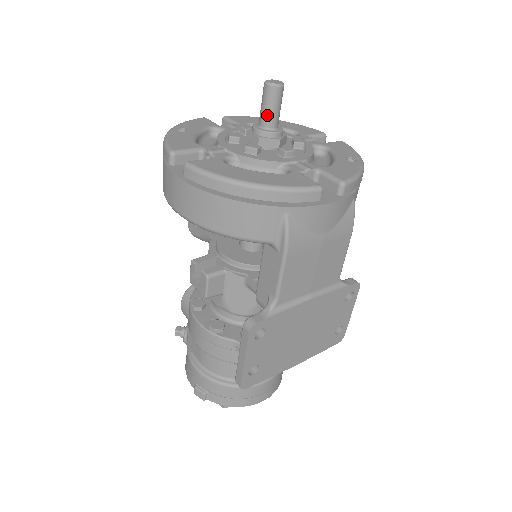
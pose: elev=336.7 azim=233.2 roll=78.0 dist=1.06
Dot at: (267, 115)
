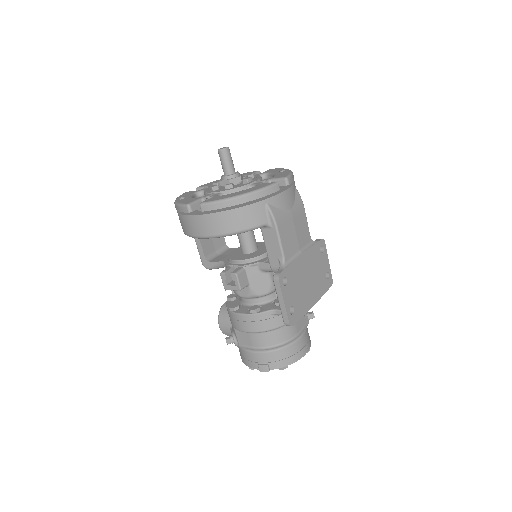
Dot at: (227, 167)
